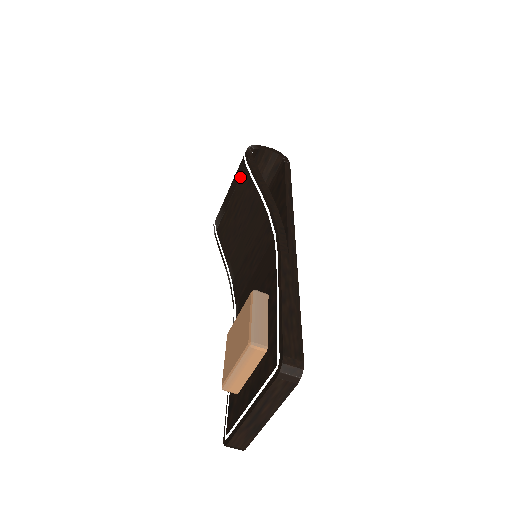
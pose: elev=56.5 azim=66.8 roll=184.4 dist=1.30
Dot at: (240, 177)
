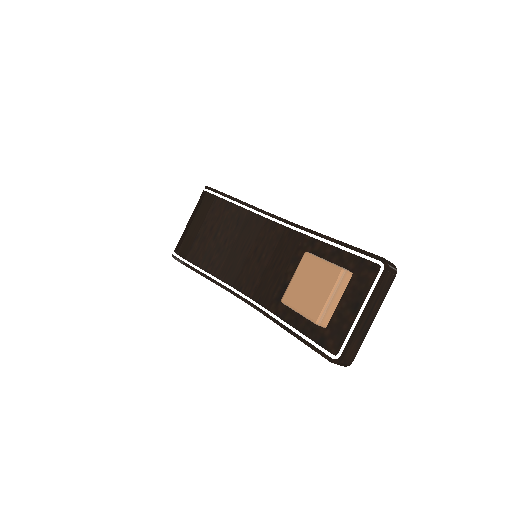
Dot at: (210, 206)
